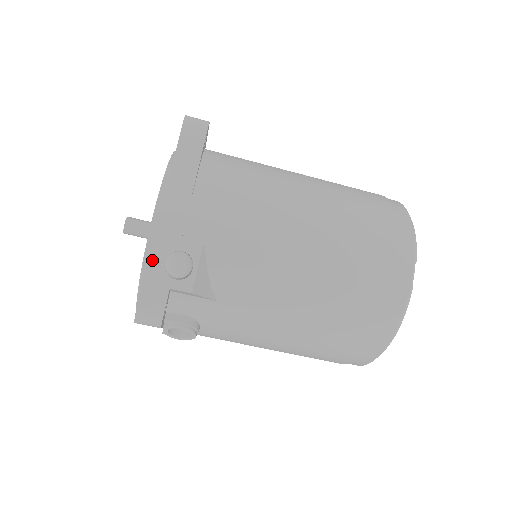
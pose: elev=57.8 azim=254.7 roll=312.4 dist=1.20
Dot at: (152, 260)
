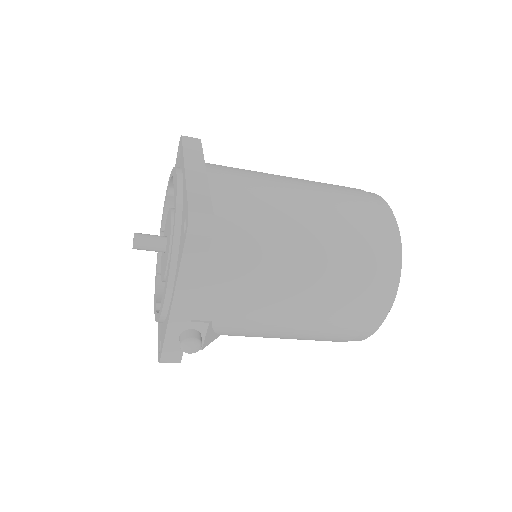
Dot at: (168, 335)
